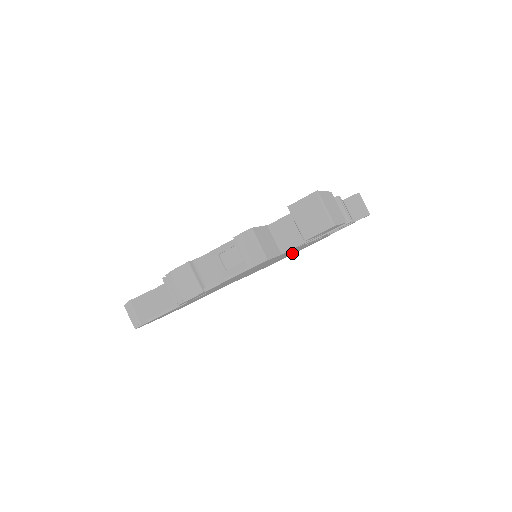
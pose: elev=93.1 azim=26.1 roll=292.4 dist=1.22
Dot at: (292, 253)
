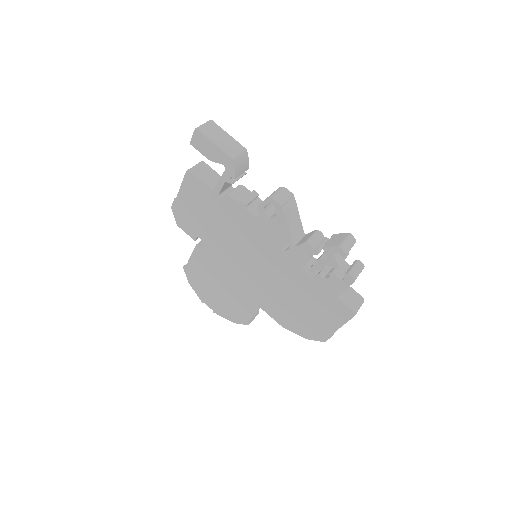
Dot at: (305, 301)
